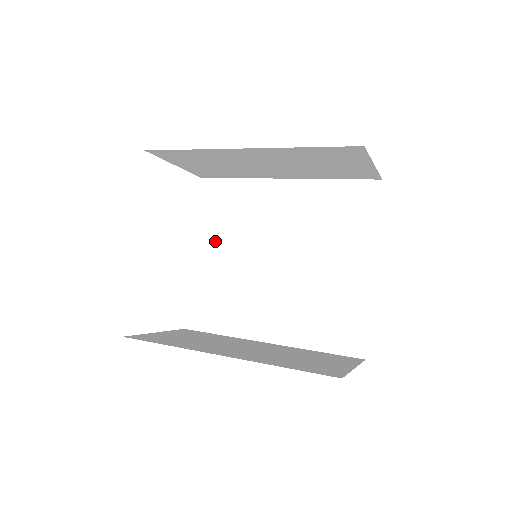
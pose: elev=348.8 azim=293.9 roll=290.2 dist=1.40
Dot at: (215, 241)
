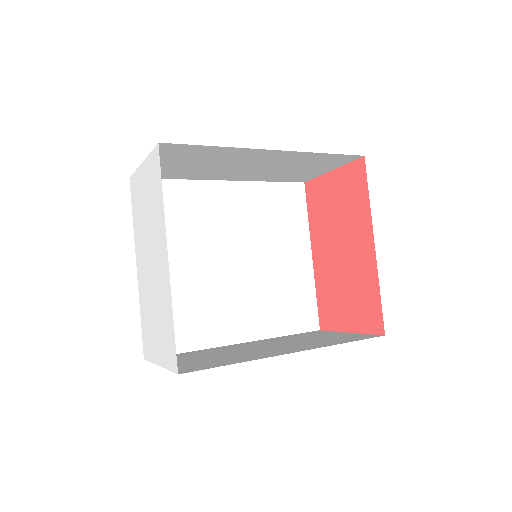
Dot at: occluded
